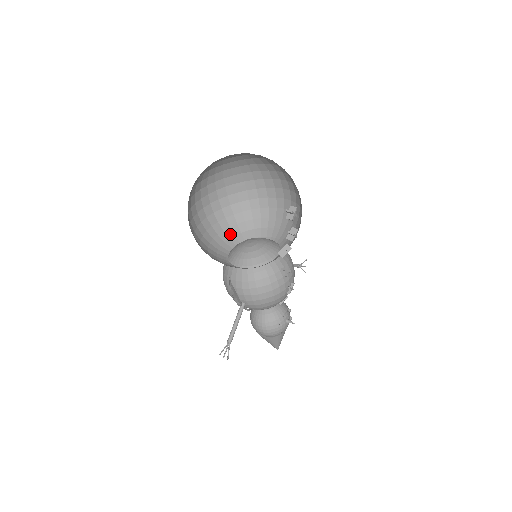
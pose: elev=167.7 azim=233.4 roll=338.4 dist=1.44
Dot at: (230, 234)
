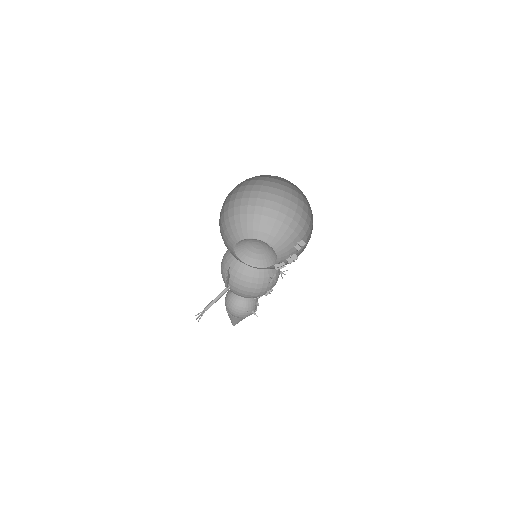
Dot at: (244, 228)
